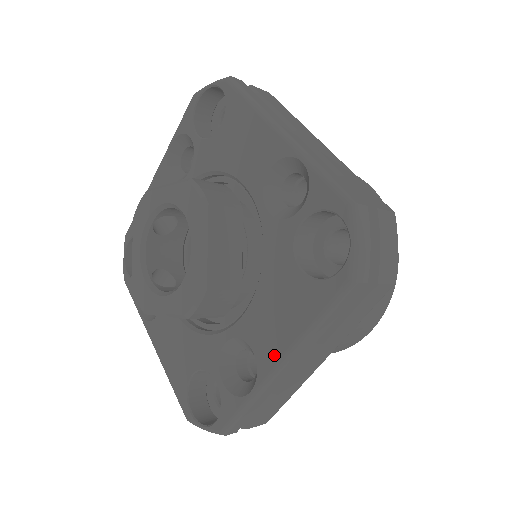
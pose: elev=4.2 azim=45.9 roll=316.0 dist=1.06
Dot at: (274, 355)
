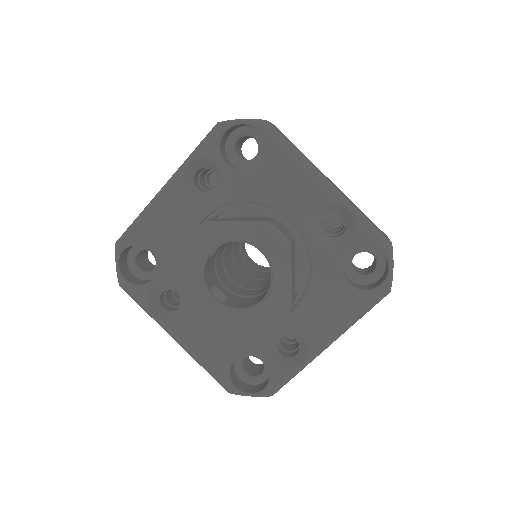
Dot at: (324, 339)
